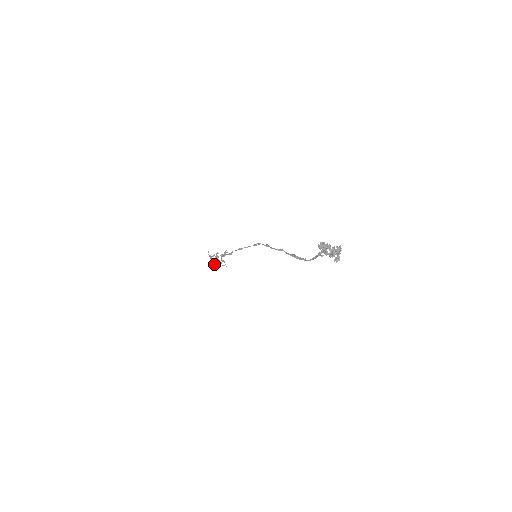
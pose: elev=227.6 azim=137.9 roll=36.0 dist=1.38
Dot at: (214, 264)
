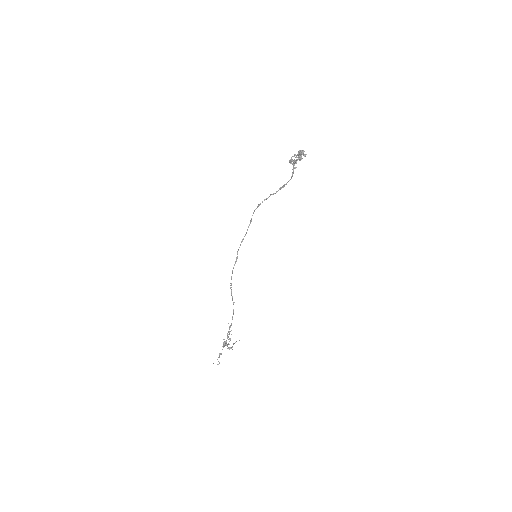
Dot at: occluded
